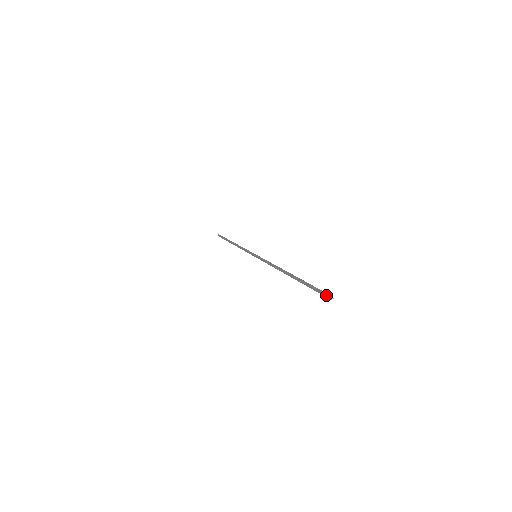
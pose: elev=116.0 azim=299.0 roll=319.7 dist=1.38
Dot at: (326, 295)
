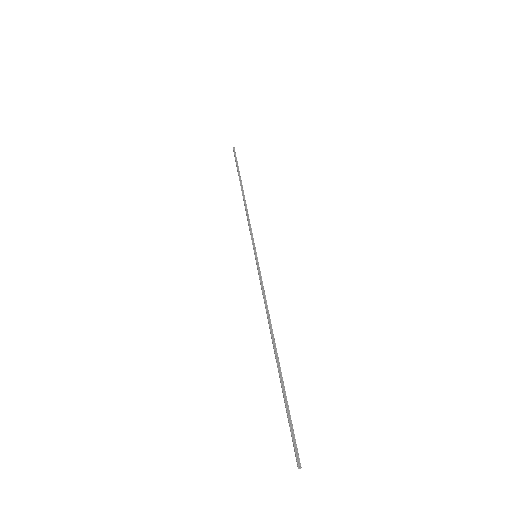
Dot at: (296, 456)
